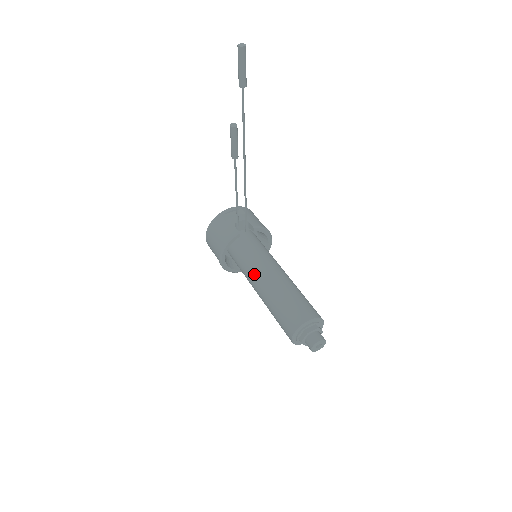
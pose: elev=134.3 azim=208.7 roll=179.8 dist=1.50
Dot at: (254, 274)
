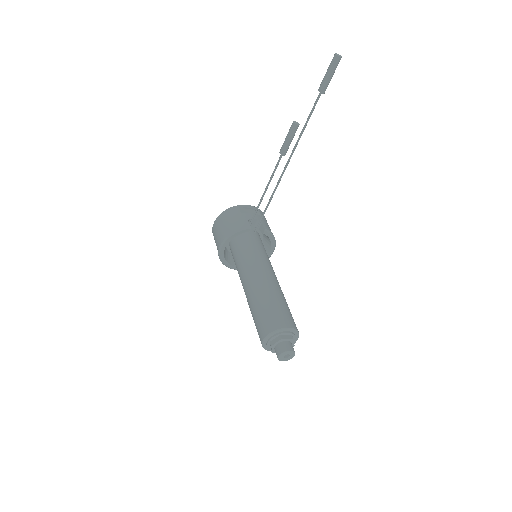
Dot at: (249, 269)
